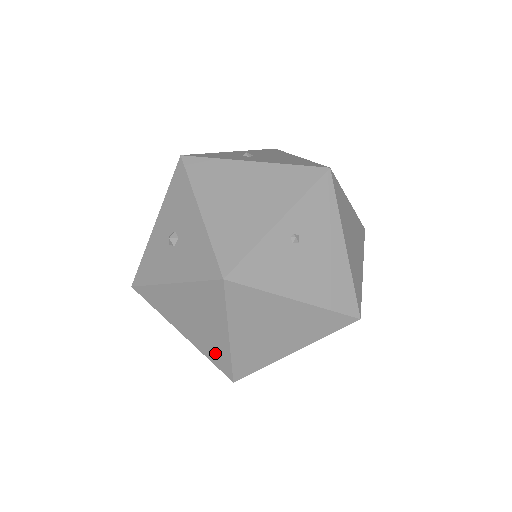
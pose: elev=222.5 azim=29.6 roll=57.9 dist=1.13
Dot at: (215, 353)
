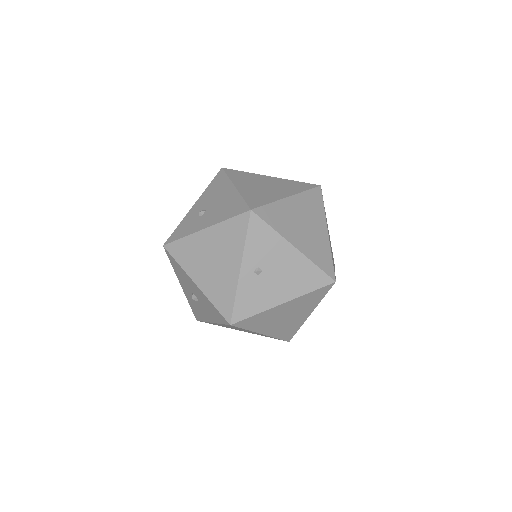
Dot at: (266, 336)
